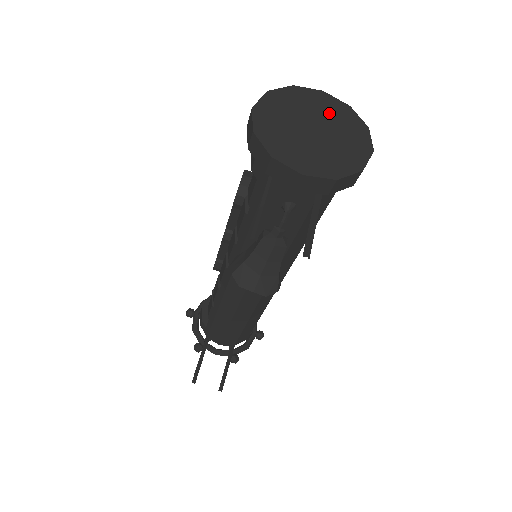
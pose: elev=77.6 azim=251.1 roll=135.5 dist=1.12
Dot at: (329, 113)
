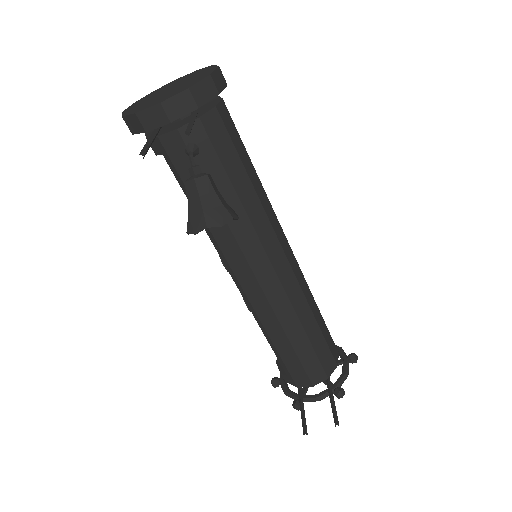
Dot at: (181, 80)
